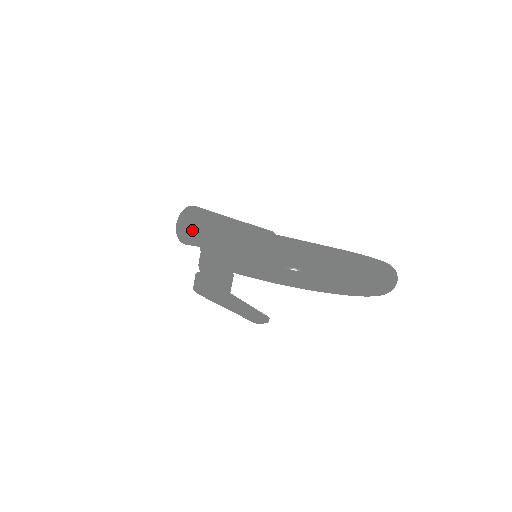
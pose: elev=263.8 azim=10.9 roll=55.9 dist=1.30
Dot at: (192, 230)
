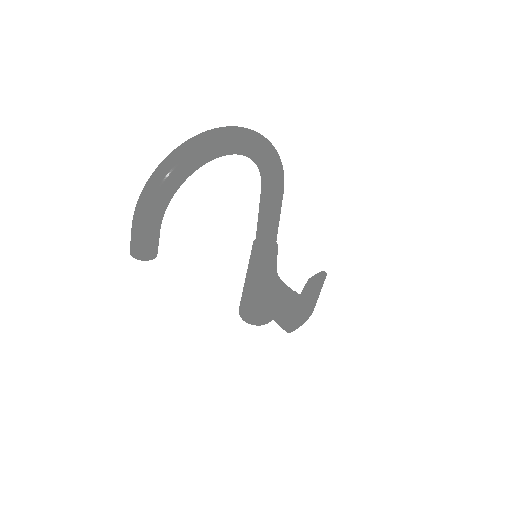
Dot at: (247, 308)
